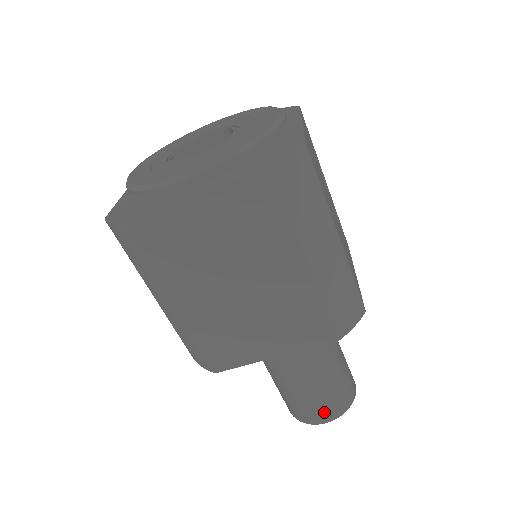
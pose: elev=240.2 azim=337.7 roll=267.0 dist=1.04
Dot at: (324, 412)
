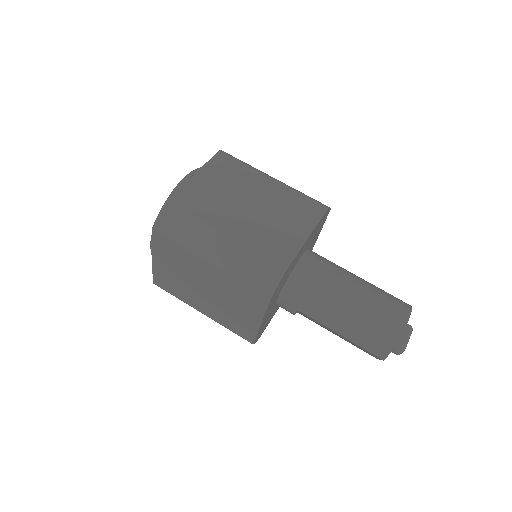
Dot at: (397, 308)
